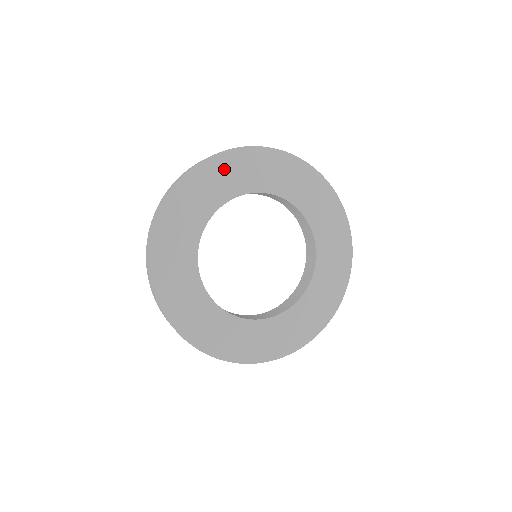
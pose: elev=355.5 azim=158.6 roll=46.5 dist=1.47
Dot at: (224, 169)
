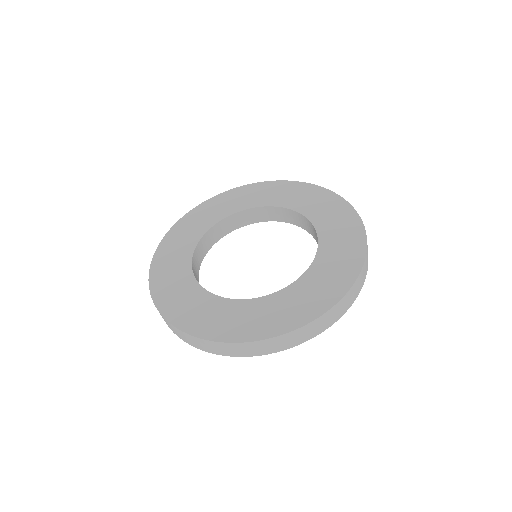
Dot at: (171, 247)
